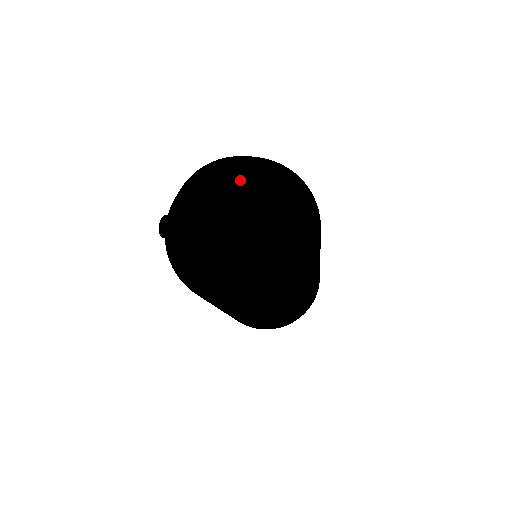
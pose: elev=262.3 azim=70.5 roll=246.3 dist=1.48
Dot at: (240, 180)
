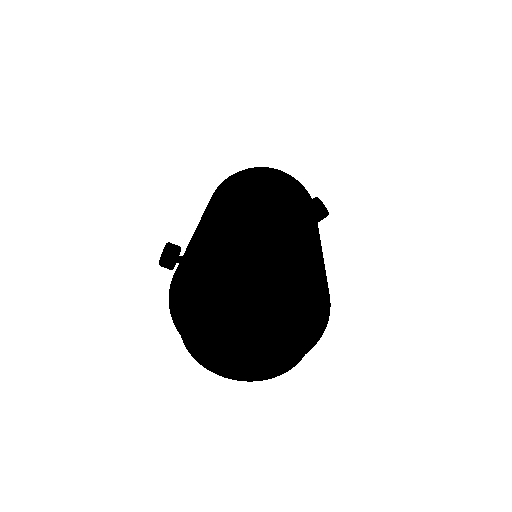
Dot at: (257, 293)
